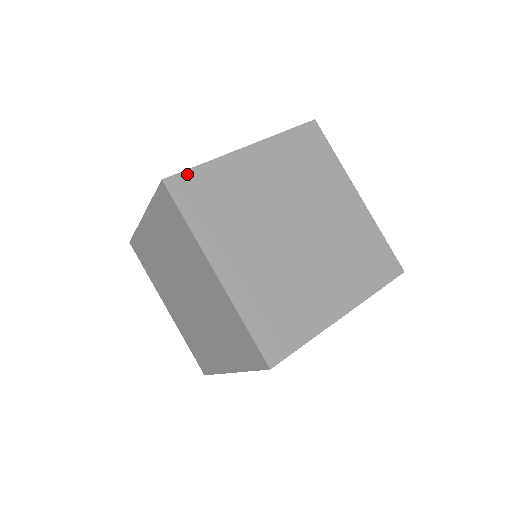
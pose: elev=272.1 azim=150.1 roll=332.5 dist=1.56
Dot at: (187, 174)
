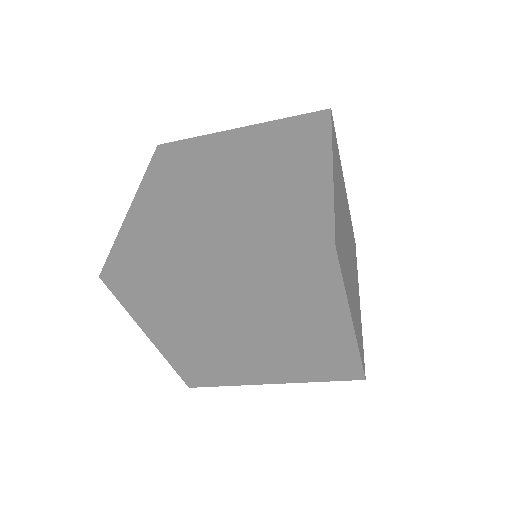
Dot at: (127, 276)
